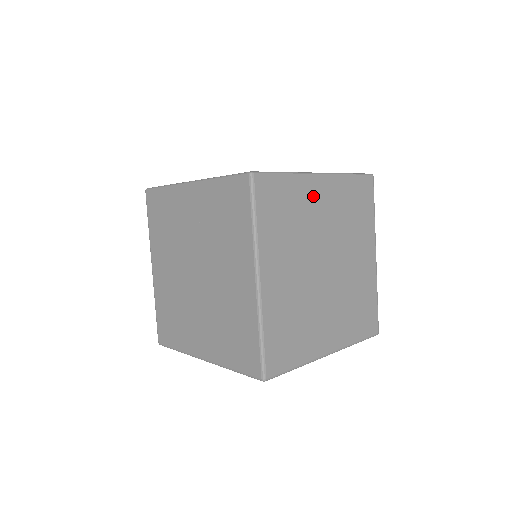
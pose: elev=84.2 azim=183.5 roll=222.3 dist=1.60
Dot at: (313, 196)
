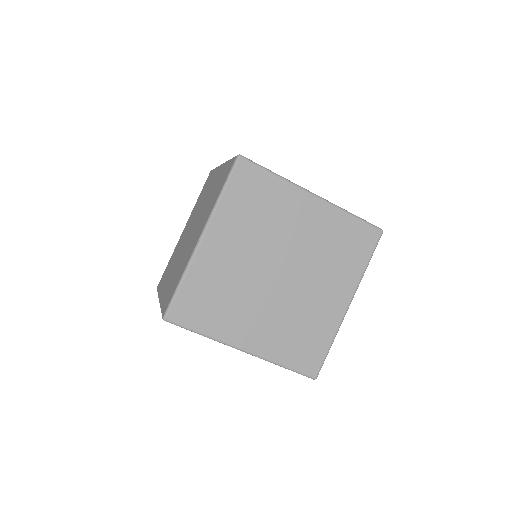
Dot at: (295, 207)
